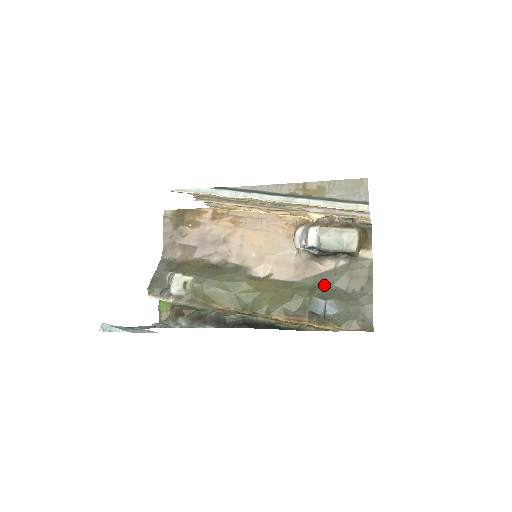
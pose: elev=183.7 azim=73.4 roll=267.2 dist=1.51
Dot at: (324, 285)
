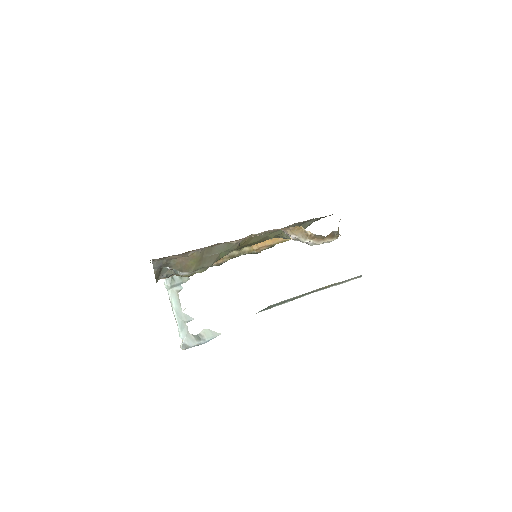
Dot at: occluded
